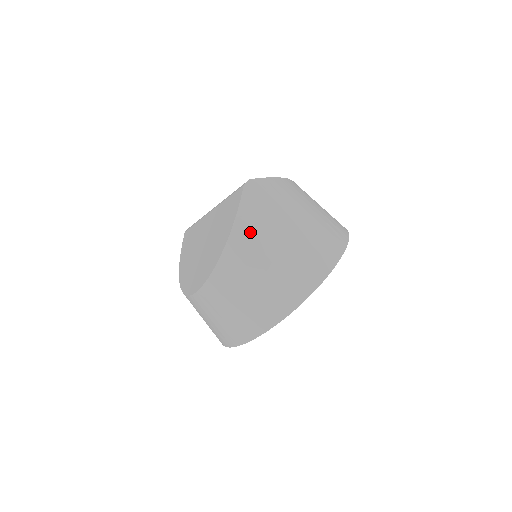
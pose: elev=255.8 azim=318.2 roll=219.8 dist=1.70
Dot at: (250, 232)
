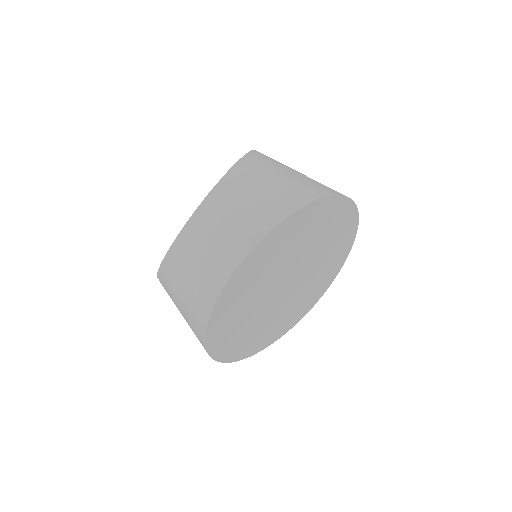
Dot at: (265, 158)
